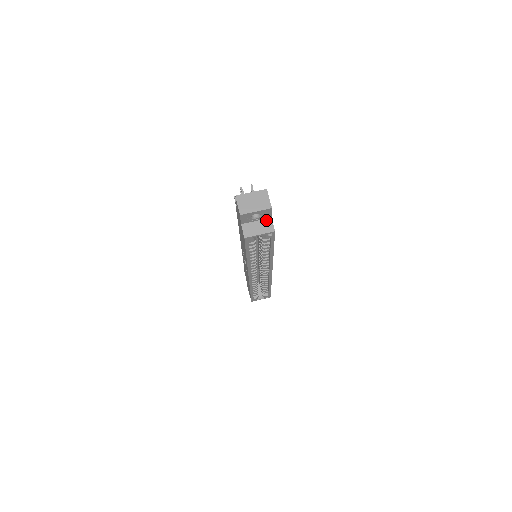
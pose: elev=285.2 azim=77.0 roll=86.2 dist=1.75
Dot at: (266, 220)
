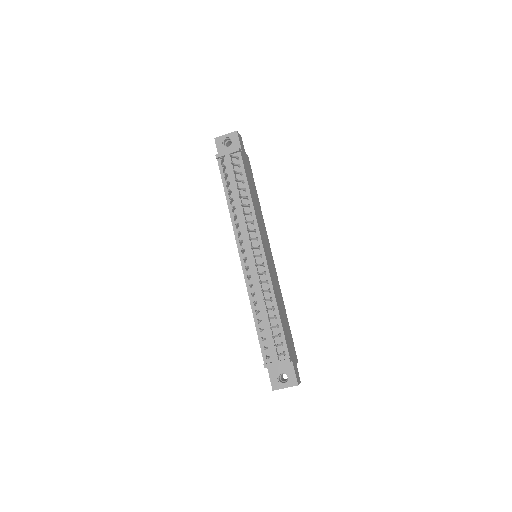
Dot at: occluded
